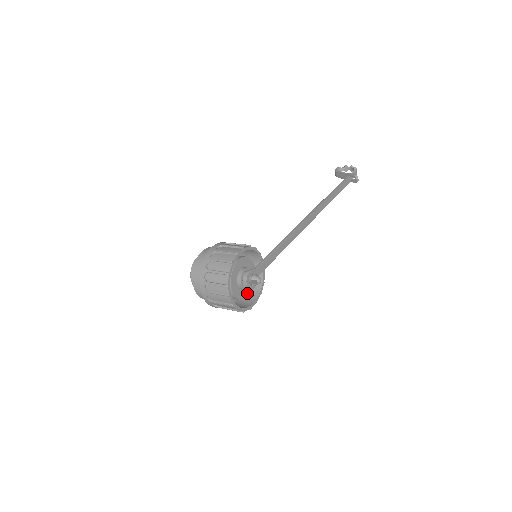
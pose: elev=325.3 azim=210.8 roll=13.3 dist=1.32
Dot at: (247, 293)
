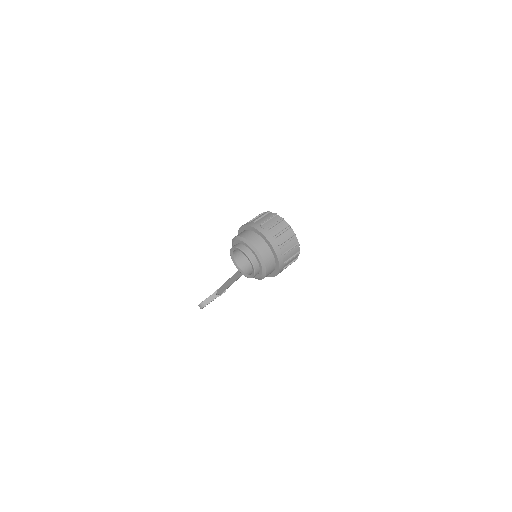
Dot at: occluded
